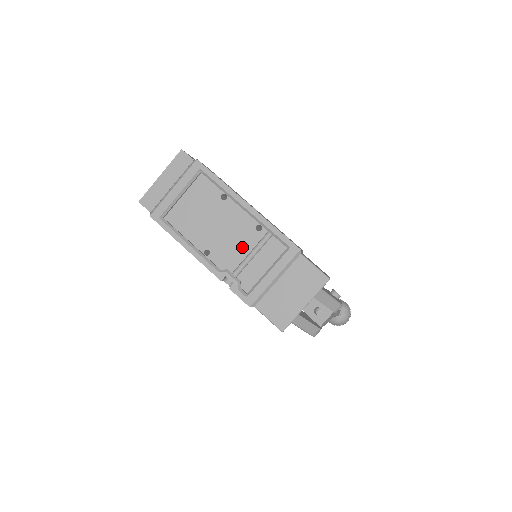
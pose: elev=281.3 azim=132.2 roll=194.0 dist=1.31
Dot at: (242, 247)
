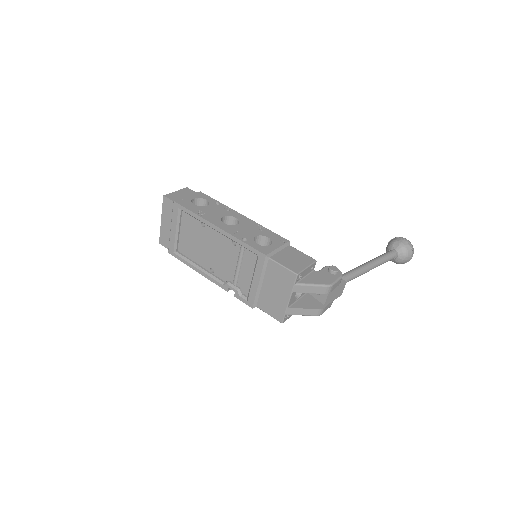
Dot at: (230, 261)
